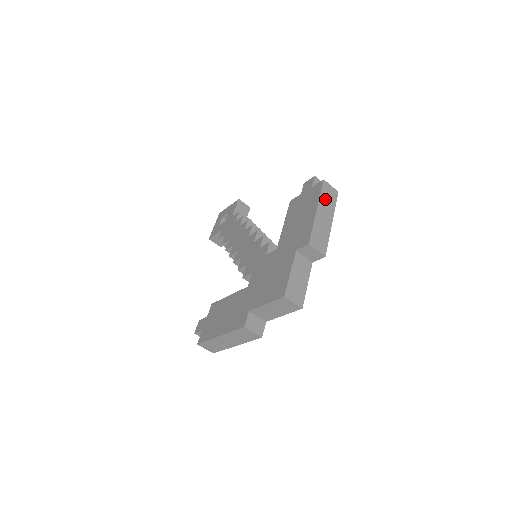
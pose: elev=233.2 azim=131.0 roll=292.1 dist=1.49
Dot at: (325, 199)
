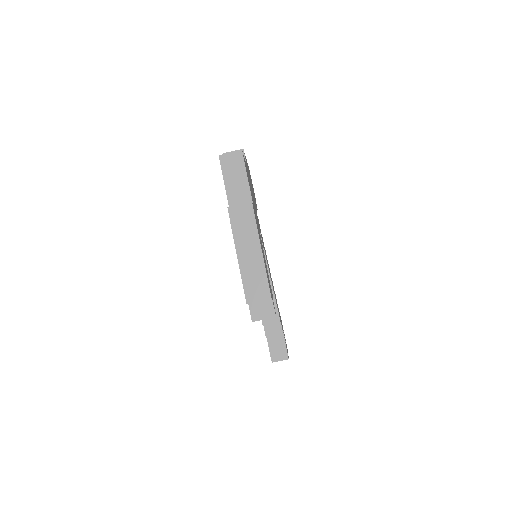
Dot at: occluded
